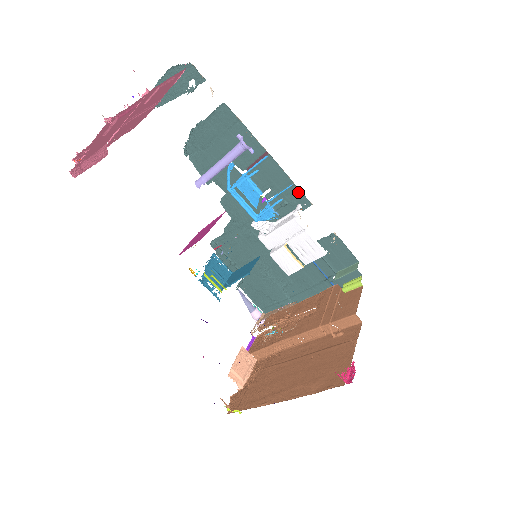
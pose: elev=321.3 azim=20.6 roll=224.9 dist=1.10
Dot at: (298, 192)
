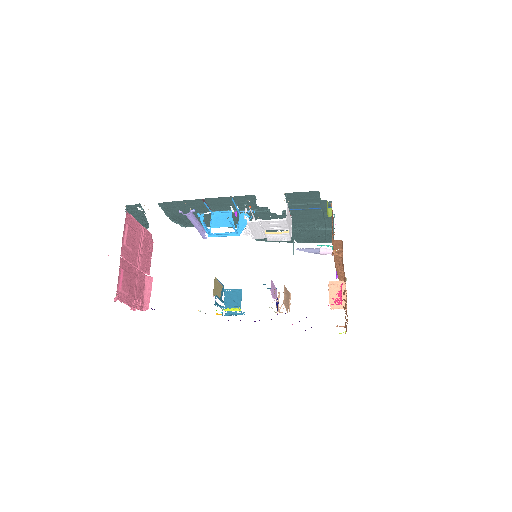
Dot at: (240, 197)
